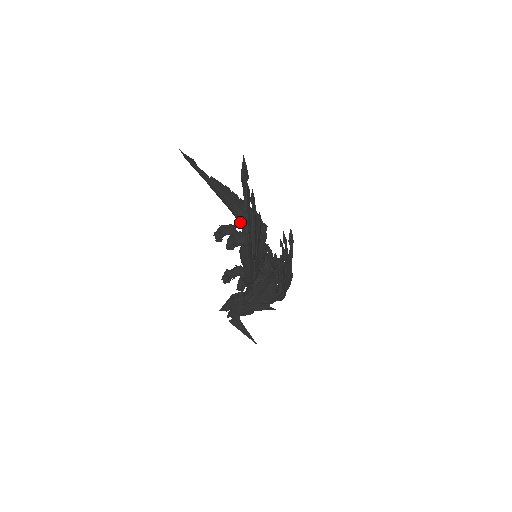
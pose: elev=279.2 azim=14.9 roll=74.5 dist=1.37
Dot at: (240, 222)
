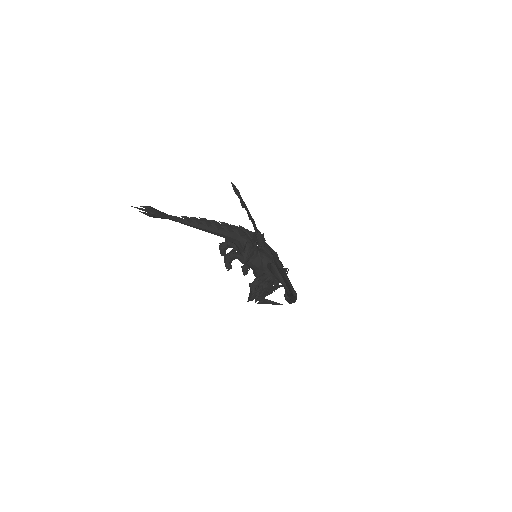
Dot at: (233, 242)
